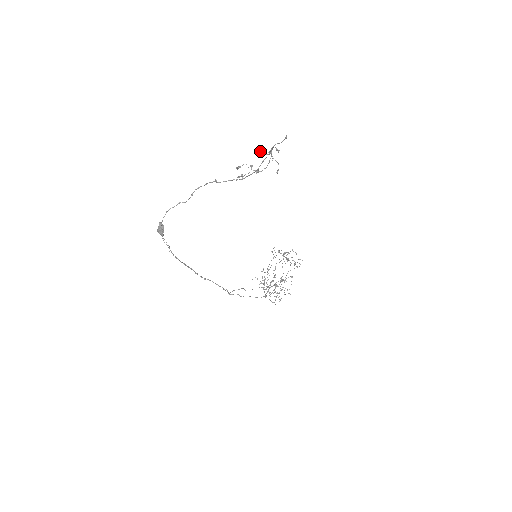
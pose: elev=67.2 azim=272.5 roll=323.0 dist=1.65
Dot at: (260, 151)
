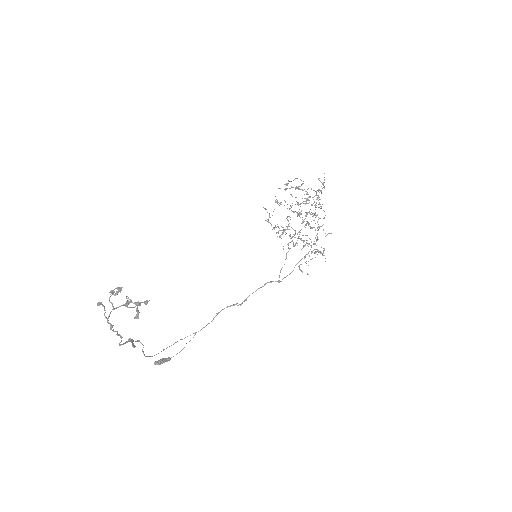
Dot at: occluded
